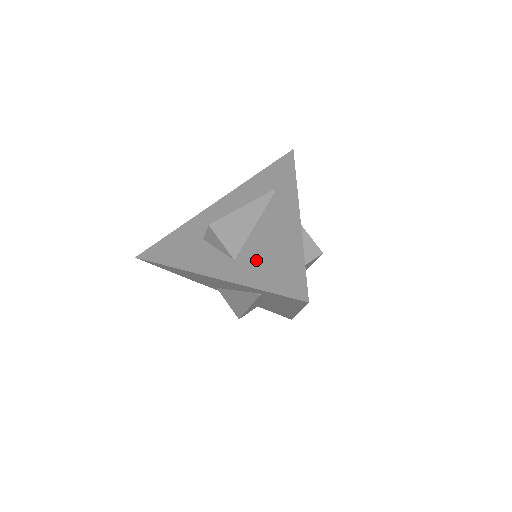
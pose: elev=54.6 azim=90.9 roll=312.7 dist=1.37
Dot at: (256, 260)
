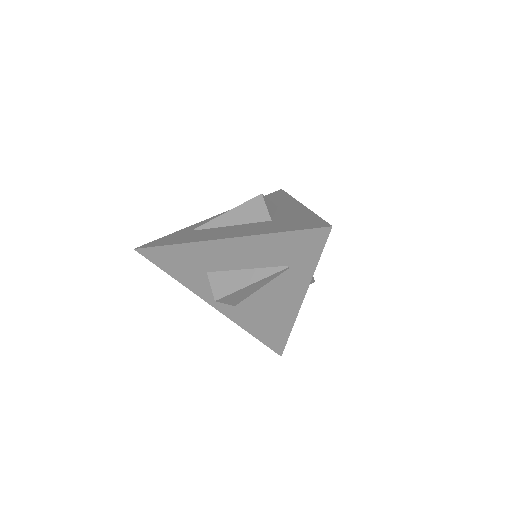
Dot at: (253, 316)
